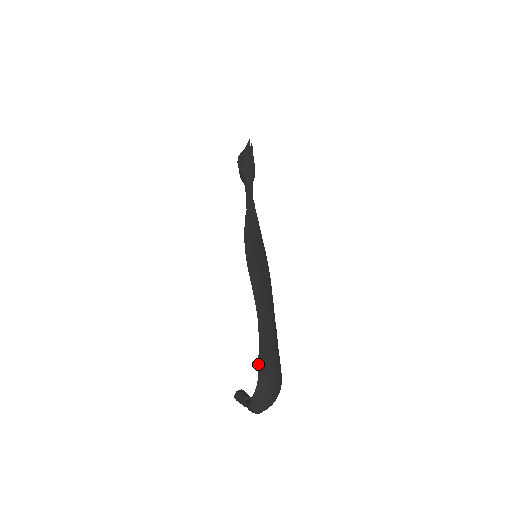
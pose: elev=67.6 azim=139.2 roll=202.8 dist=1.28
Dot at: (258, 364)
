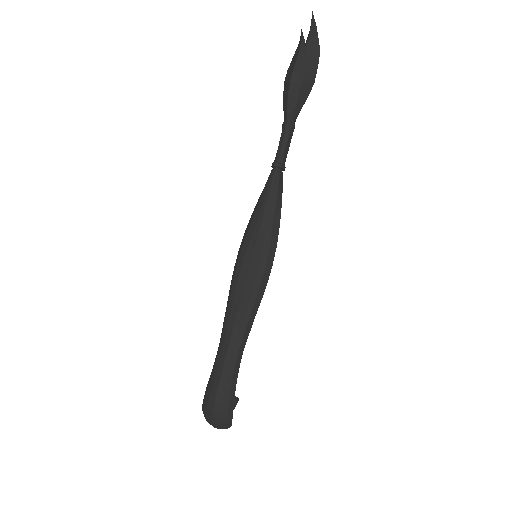
Dot at: (205, 394)
